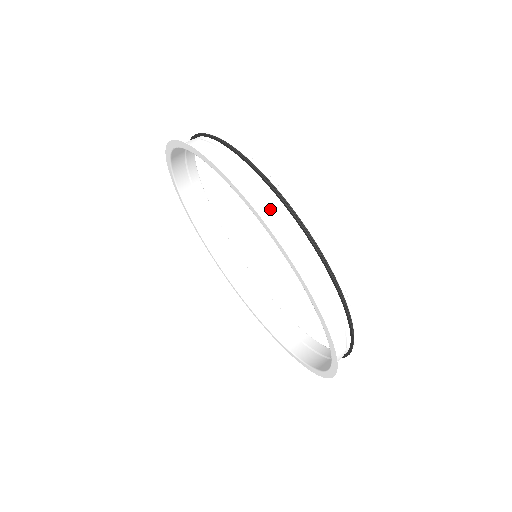
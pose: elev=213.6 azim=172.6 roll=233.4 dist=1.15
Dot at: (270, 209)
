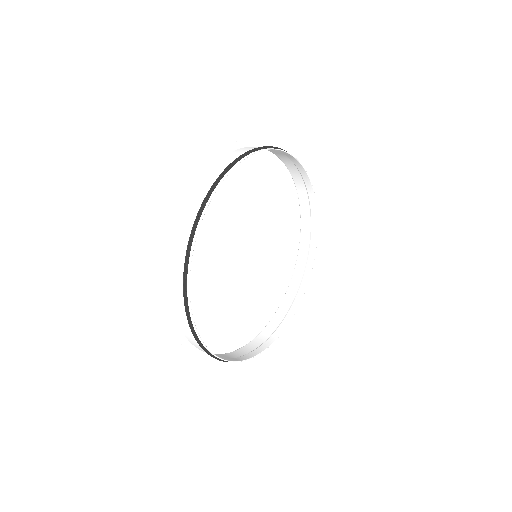
Dot at: (177, 278)
